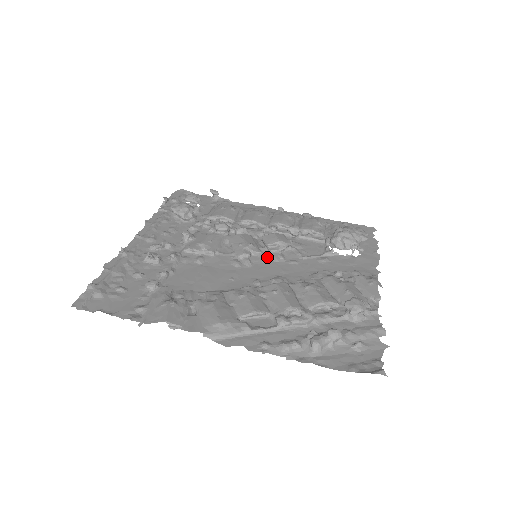
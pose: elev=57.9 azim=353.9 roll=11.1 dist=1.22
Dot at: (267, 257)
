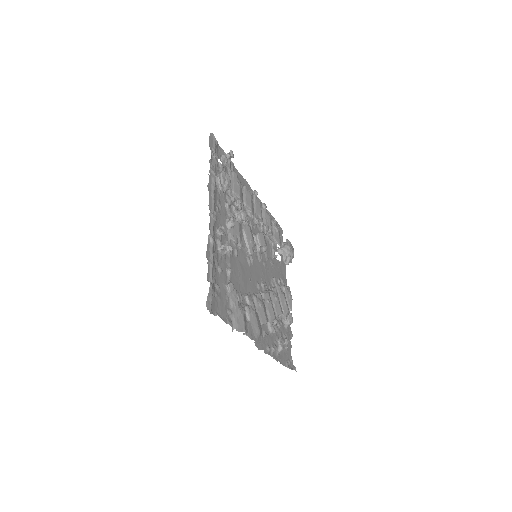
Dot at: (257, 256)
